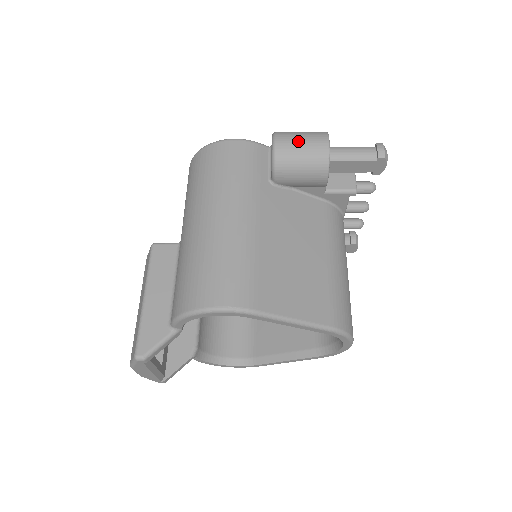
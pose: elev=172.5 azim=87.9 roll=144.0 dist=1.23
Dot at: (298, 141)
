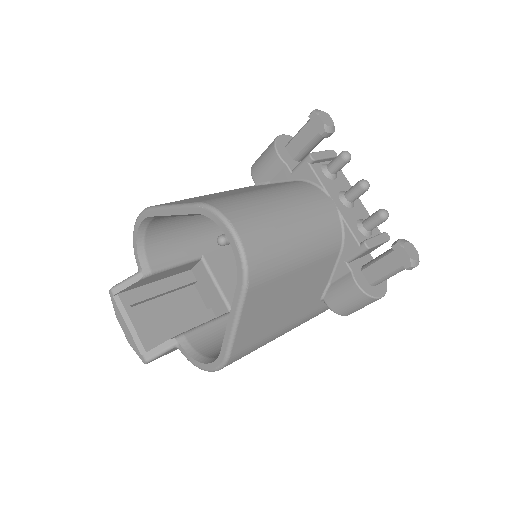
Dot at: occluded
